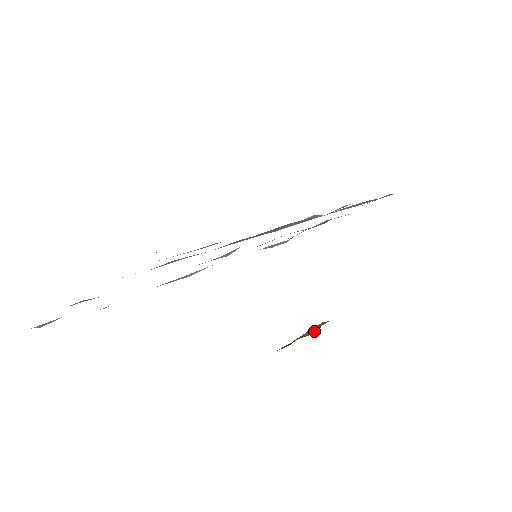
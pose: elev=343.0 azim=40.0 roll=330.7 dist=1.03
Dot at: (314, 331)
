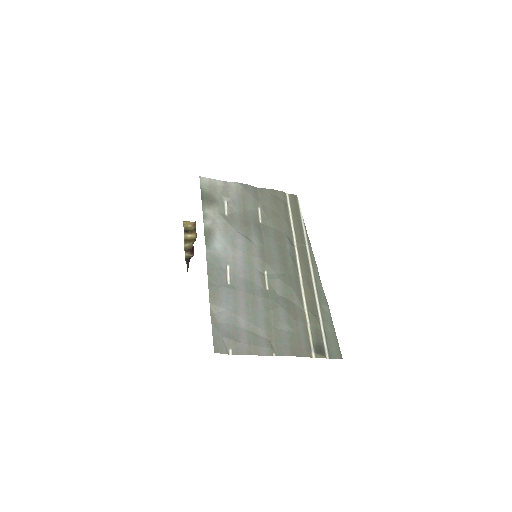
Dot at: (194, 236)
